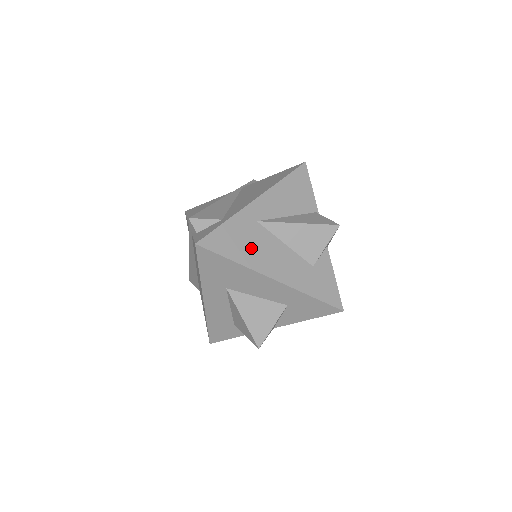
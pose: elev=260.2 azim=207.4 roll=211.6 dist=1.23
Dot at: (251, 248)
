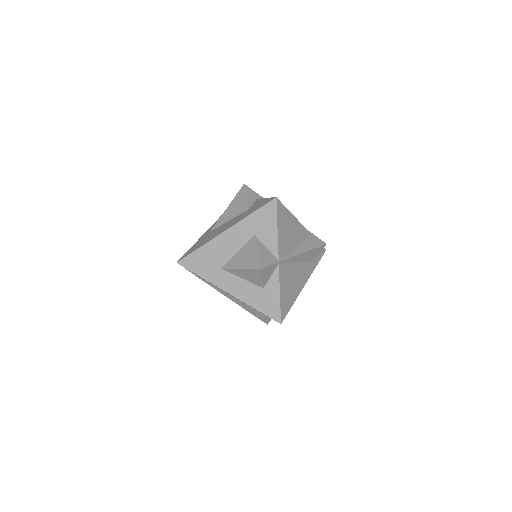
Dot at: (208, 238)
